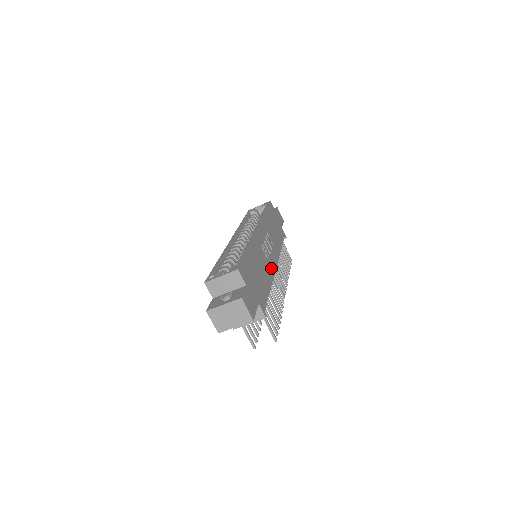
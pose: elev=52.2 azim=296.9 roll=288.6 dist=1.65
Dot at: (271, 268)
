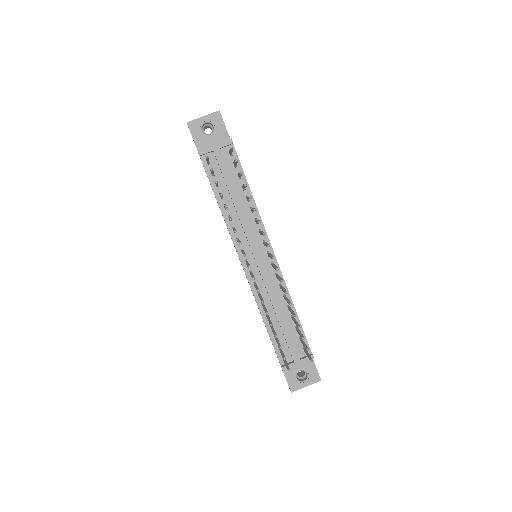
Dot at: occluded
